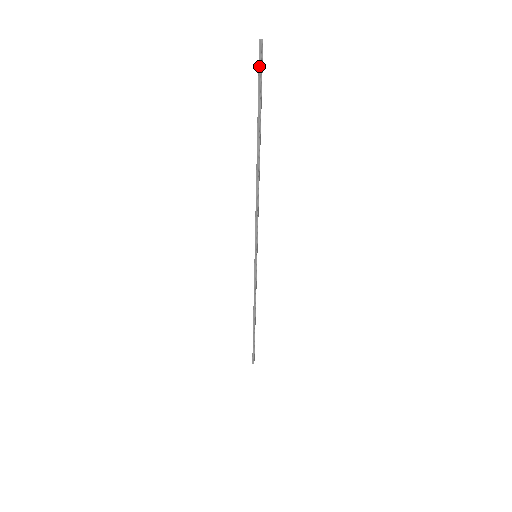
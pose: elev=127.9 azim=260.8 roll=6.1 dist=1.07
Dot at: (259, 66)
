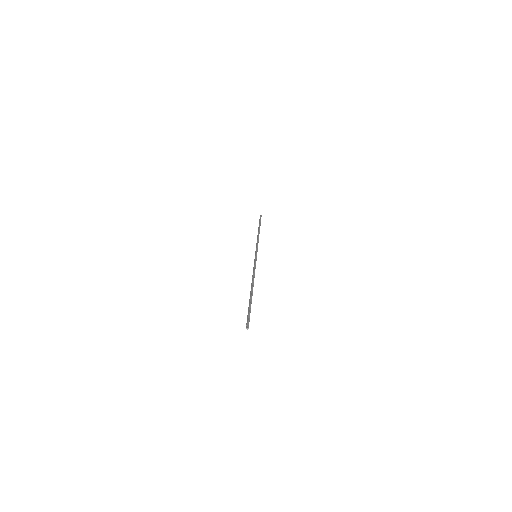
Dot at: (247, 321)
